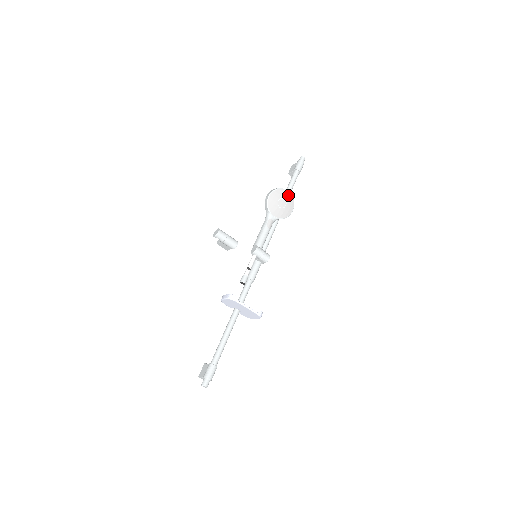
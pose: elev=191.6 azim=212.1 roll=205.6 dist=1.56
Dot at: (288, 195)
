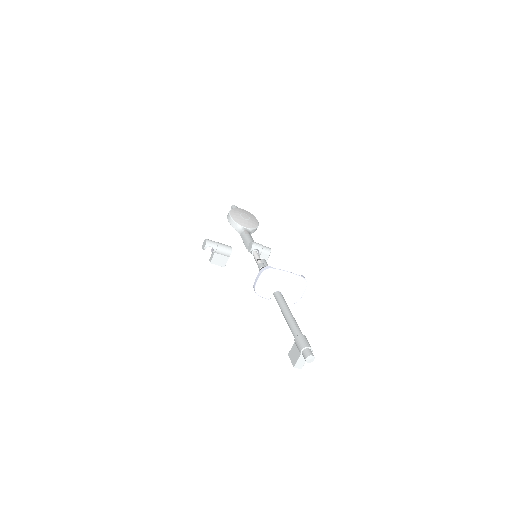
Dot at: (245, 211)
